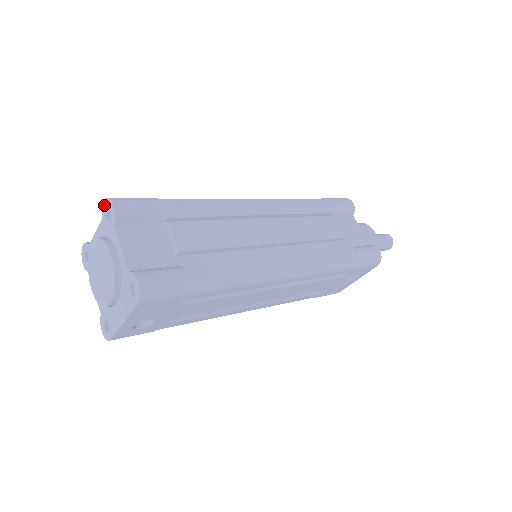
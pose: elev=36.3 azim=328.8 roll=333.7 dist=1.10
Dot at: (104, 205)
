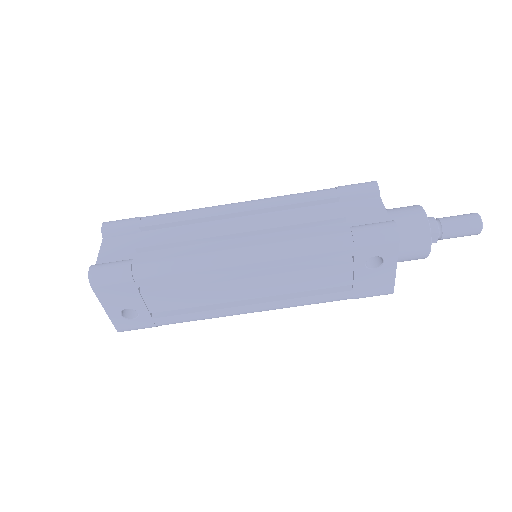
Dot at: occluded
